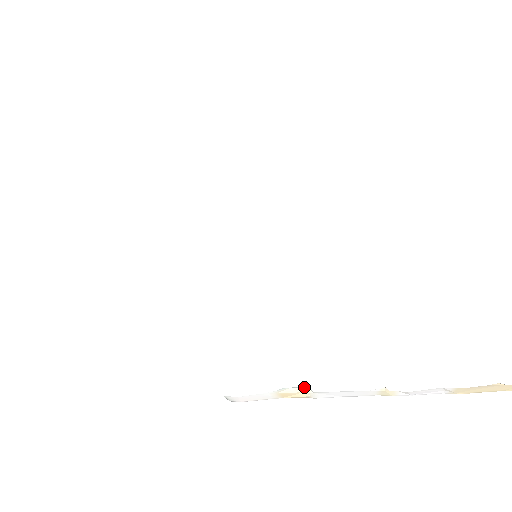
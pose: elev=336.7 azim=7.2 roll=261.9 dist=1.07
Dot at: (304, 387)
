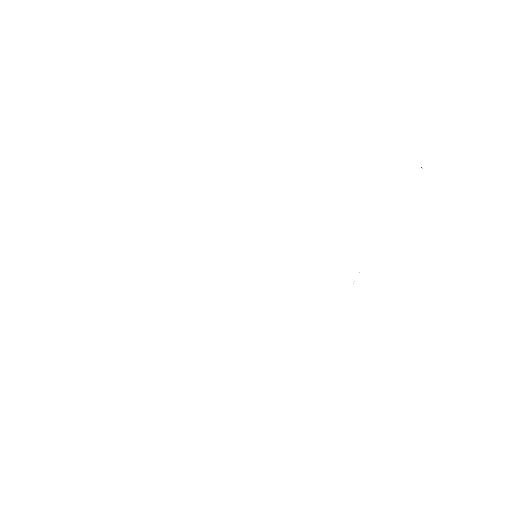
Dot at: occluded
